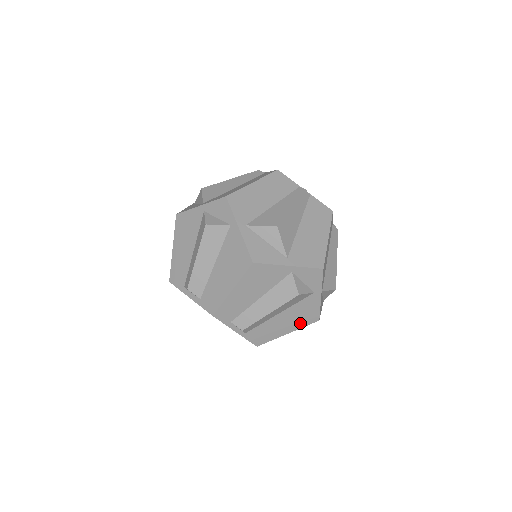
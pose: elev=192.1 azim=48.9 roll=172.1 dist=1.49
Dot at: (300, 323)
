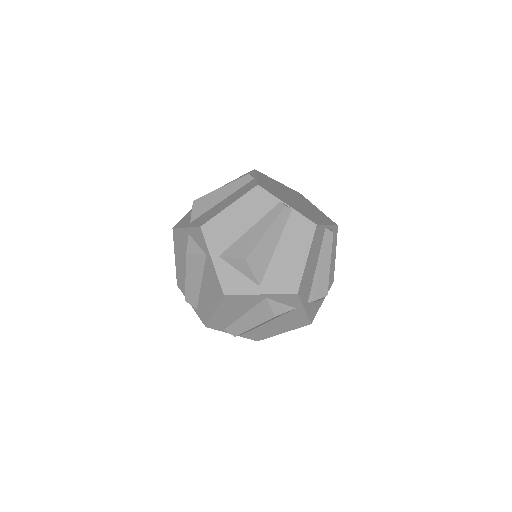
Dot at: (292, 326)
